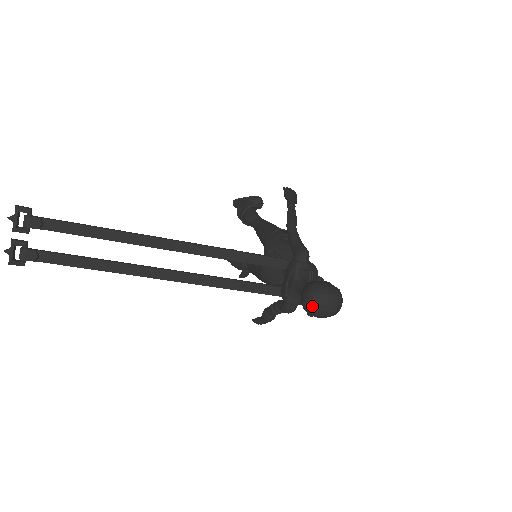
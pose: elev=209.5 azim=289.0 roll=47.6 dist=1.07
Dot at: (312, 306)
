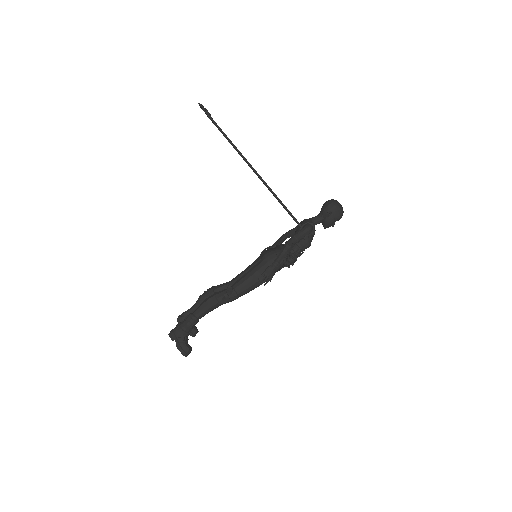
Dot at: (334, 200)
